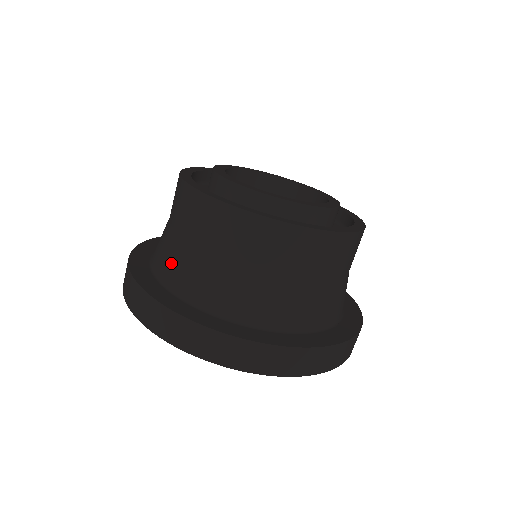
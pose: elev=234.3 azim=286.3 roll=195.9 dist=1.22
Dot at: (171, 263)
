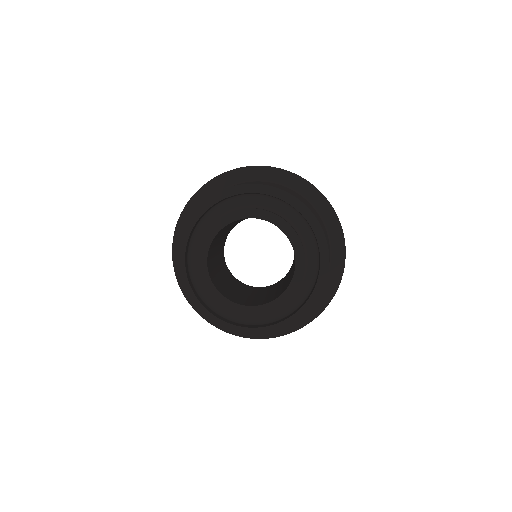
Dot at: occluded
